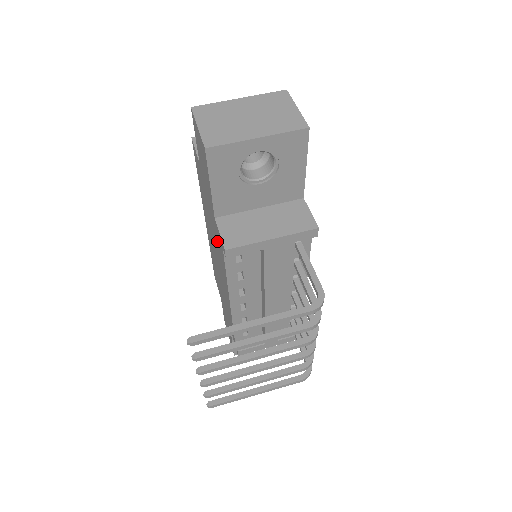
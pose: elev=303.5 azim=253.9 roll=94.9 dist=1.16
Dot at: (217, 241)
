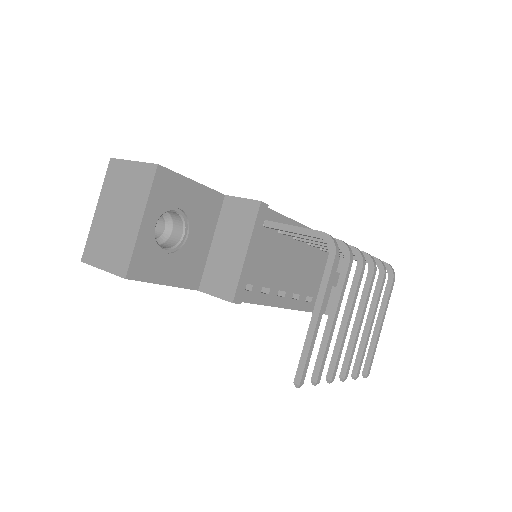
Dot at: occluded
